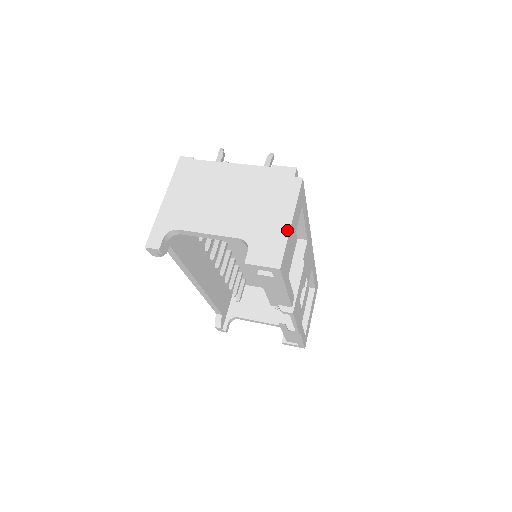
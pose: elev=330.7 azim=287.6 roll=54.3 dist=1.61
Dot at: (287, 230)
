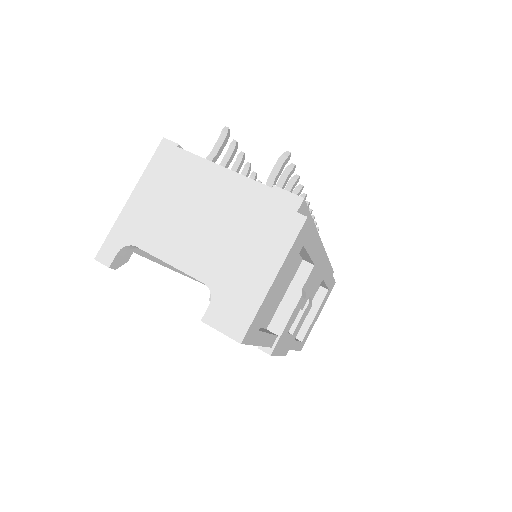
Dot at: (265, 291)
